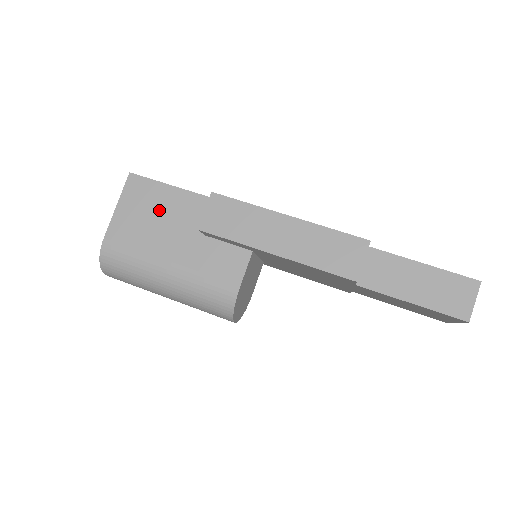
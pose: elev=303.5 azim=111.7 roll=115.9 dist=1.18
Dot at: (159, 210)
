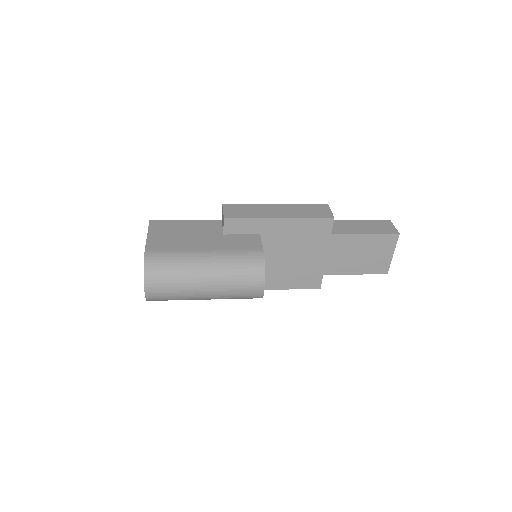
Dot at: (182, 231)
